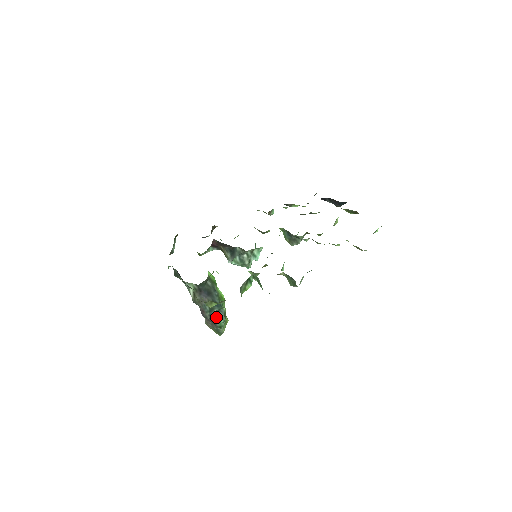
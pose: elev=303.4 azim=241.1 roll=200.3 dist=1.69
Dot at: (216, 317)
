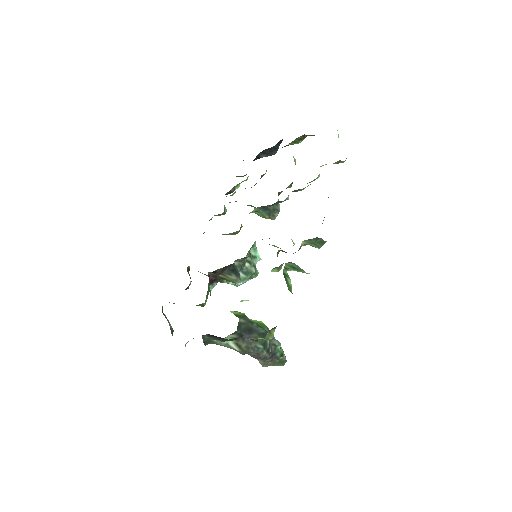
Dot at: (272, 349)
